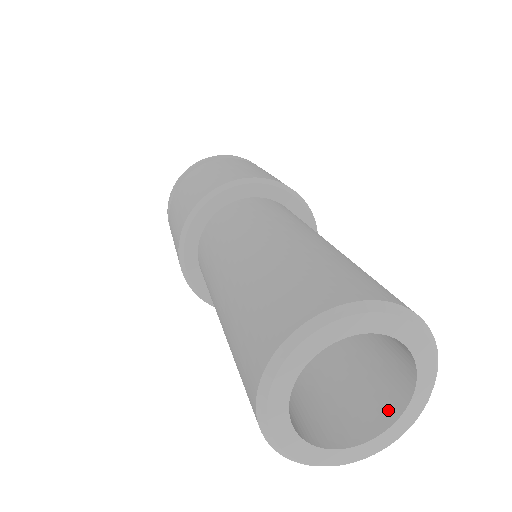
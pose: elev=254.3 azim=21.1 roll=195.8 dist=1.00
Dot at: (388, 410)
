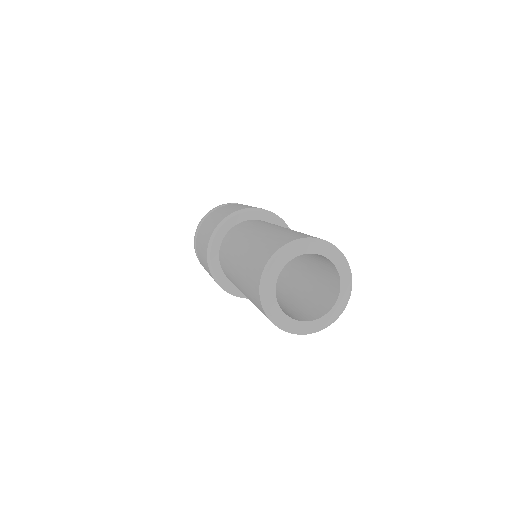
Dot at: (335, 292)
